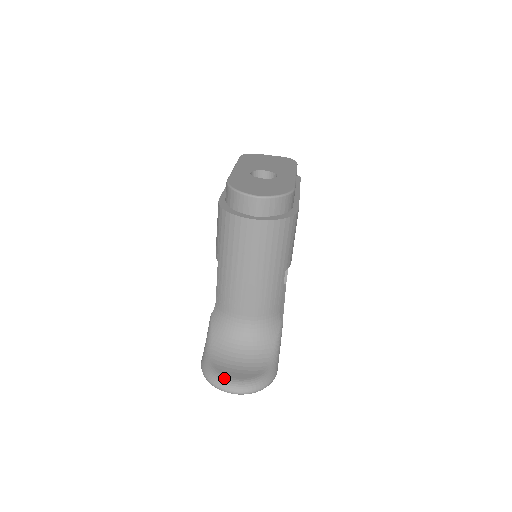
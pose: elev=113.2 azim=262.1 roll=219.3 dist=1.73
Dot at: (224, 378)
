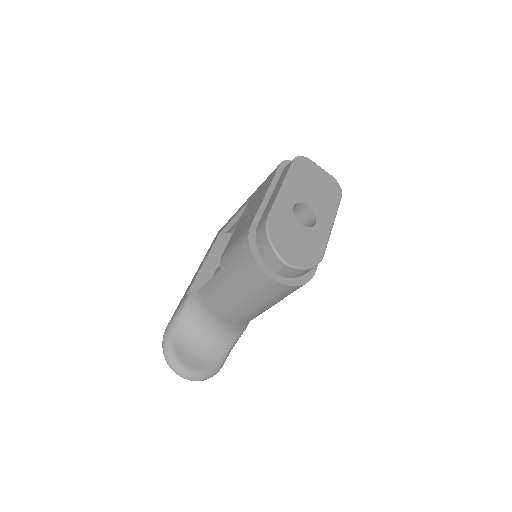
Dot at: (179, 362)
